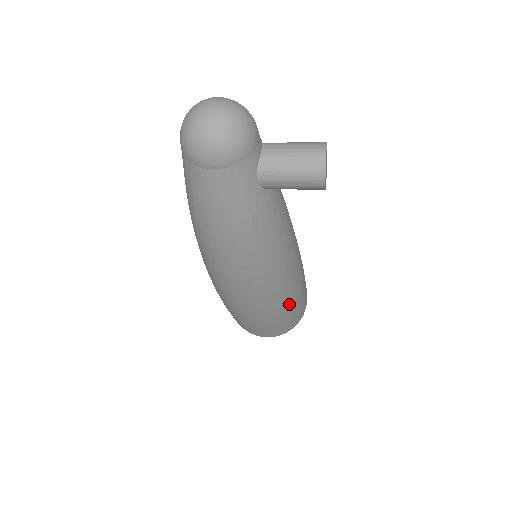
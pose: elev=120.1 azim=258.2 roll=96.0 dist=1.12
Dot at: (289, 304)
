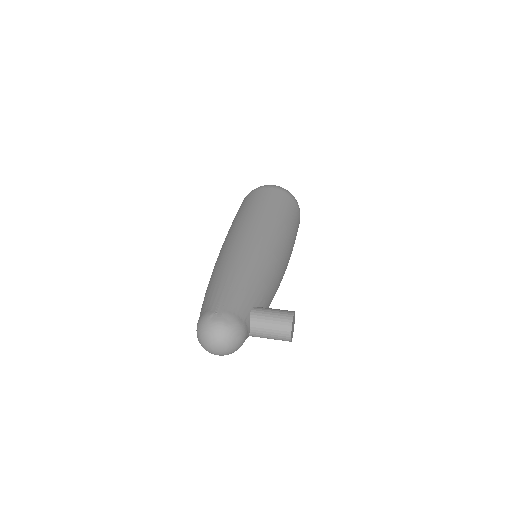
Dot at: occluded
